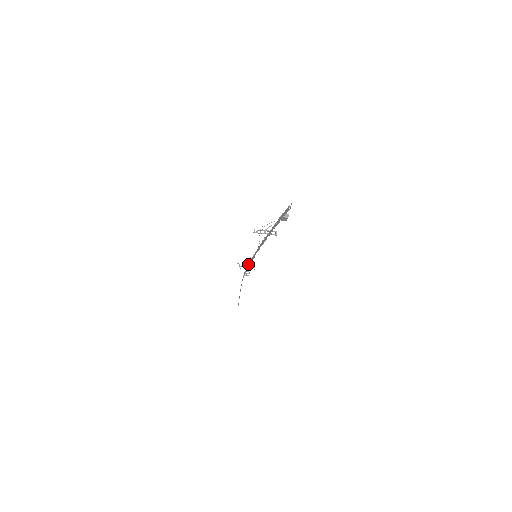
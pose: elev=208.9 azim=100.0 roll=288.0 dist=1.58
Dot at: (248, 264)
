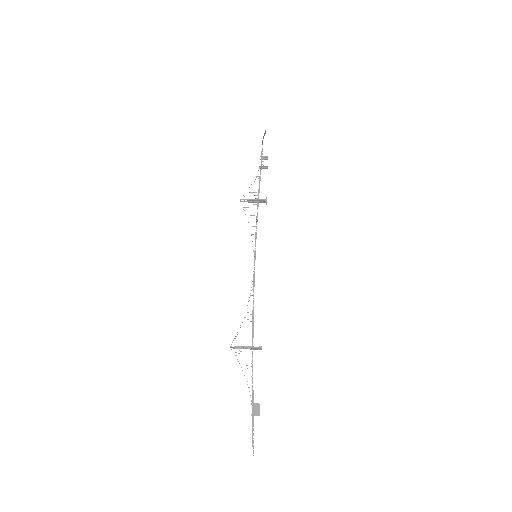
Dot at: (256, 200)
